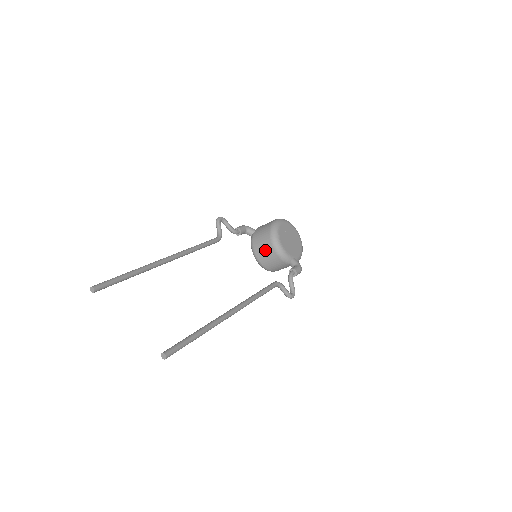
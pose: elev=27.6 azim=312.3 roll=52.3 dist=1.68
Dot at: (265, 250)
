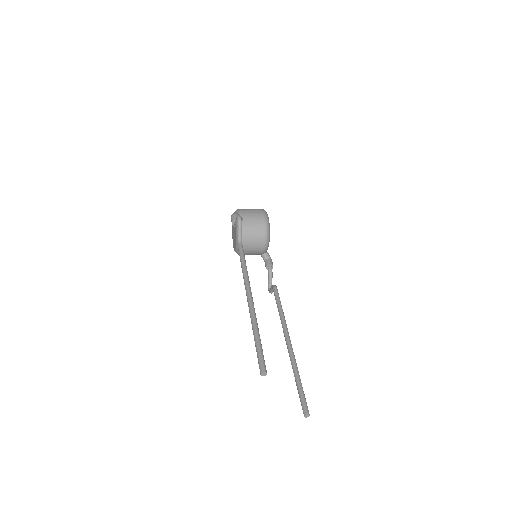
Dot at: (255, 245)
